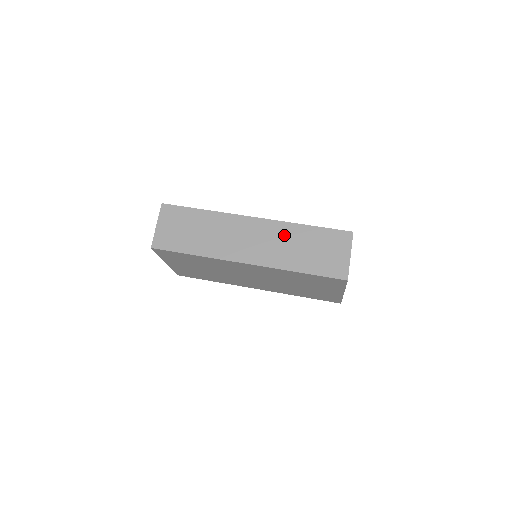
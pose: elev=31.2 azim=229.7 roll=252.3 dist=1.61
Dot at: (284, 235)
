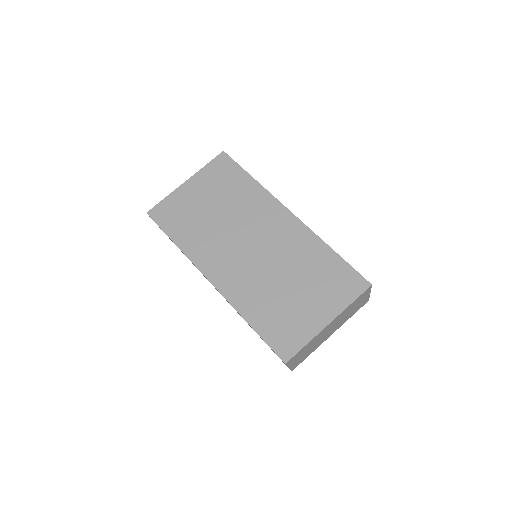
Dot at: occluded
